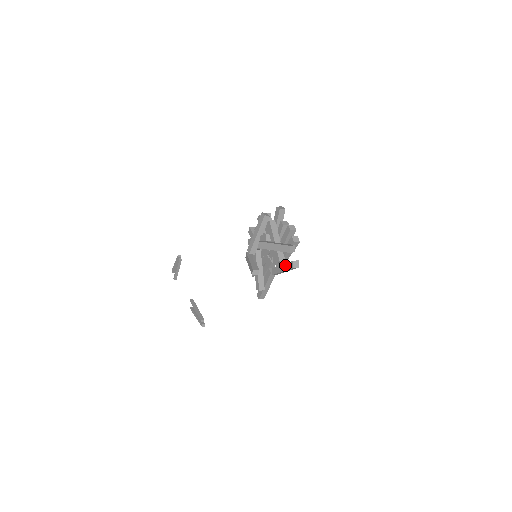
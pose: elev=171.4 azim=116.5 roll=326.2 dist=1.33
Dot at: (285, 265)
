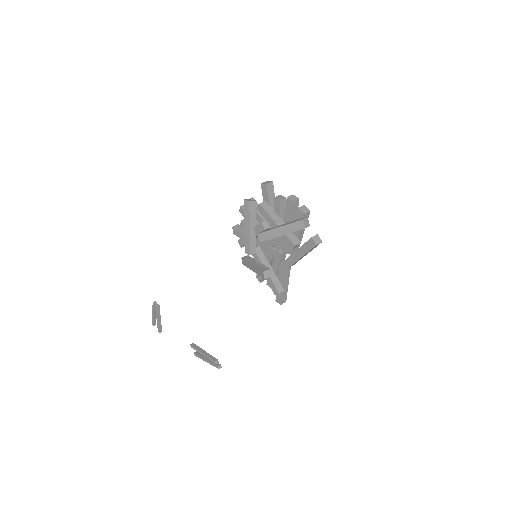
Dot at: (303, 247)
